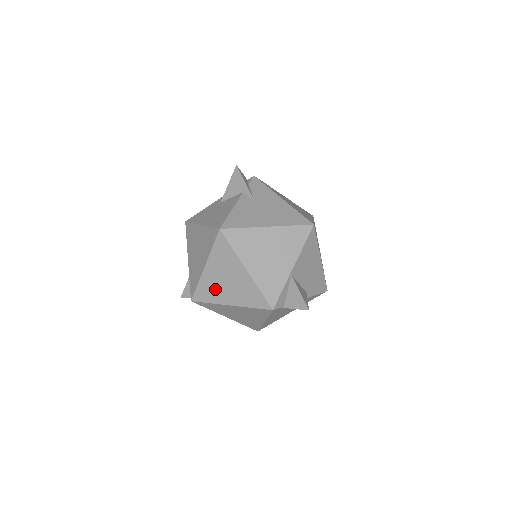
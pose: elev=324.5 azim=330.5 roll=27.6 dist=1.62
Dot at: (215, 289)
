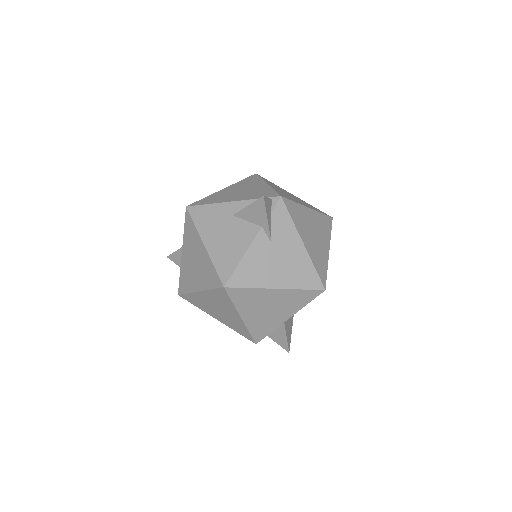
Dot at: (205, 305)
